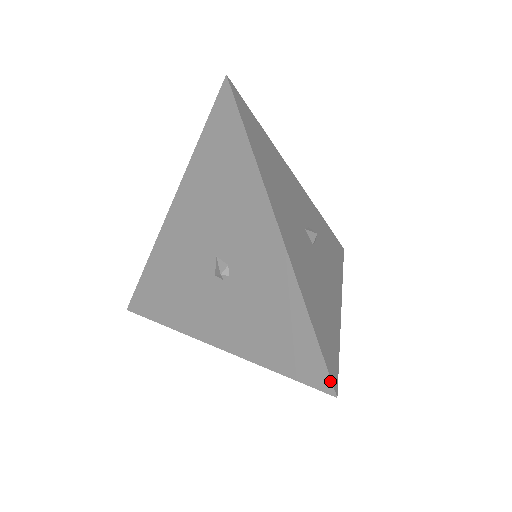
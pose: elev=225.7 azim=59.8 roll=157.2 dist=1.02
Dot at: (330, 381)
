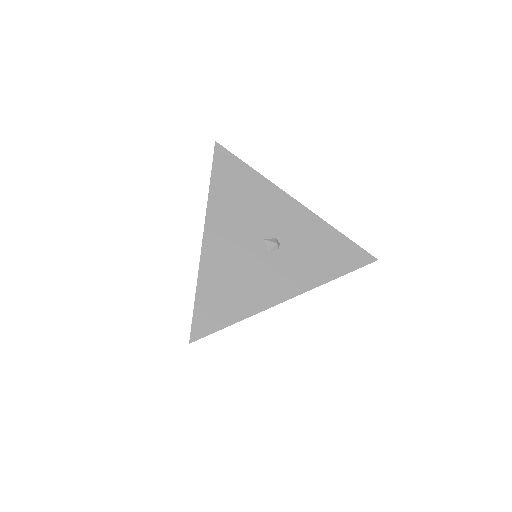
Dot at: (190, 333)
